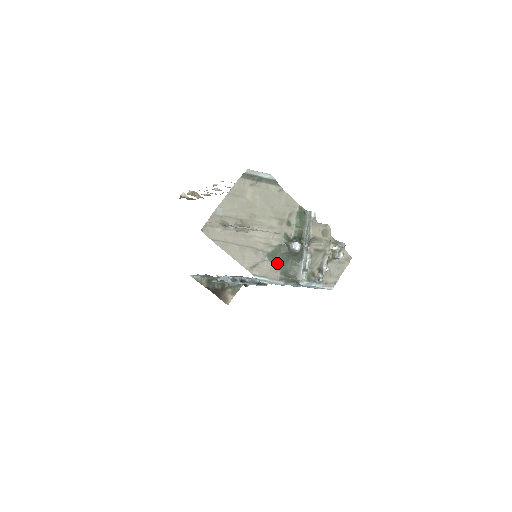
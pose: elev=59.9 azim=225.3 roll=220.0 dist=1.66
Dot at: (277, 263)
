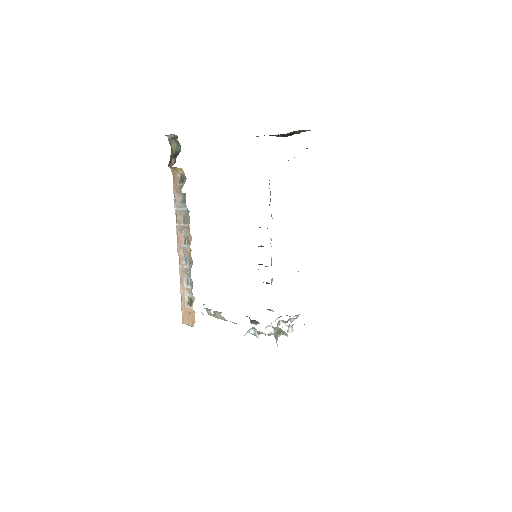
Dot at: occluded
